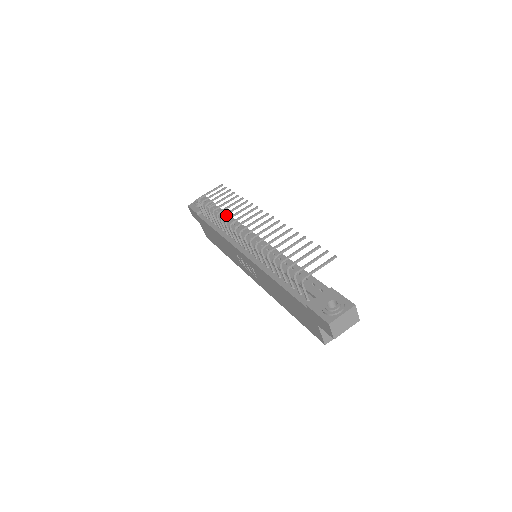
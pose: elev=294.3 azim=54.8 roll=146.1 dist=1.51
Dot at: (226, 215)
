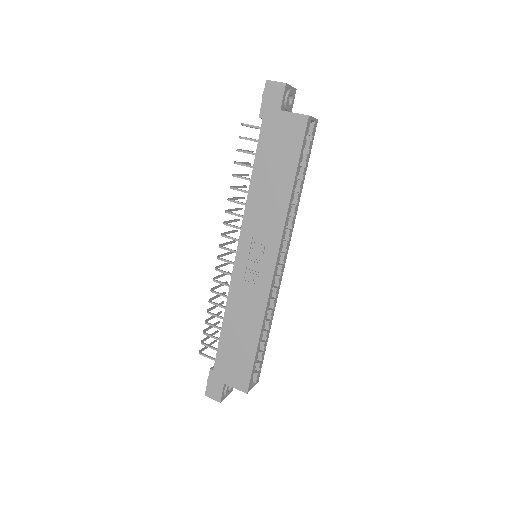
Dot at: occluded
